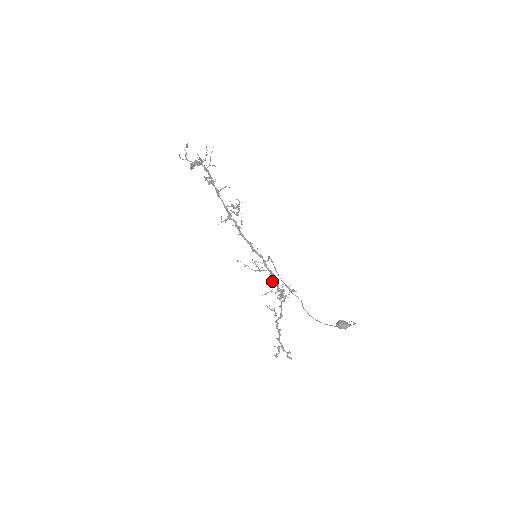
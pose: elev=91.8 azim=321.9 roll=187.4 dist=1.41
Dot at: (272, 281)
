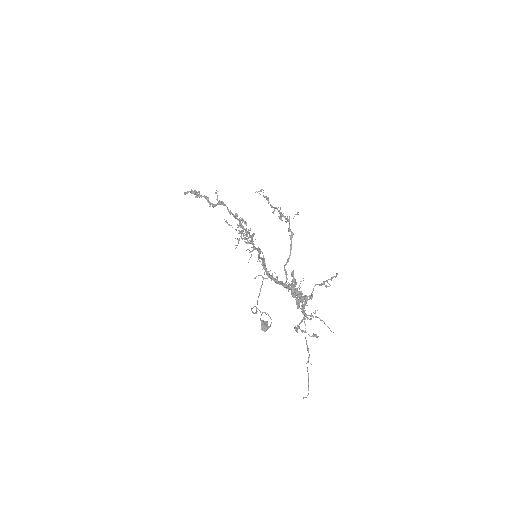
Dot at: occluded
